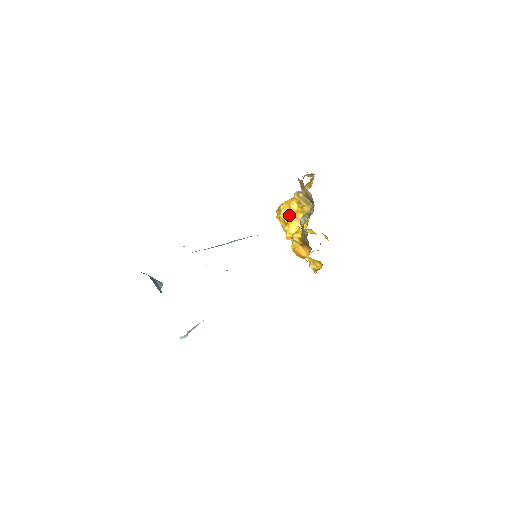
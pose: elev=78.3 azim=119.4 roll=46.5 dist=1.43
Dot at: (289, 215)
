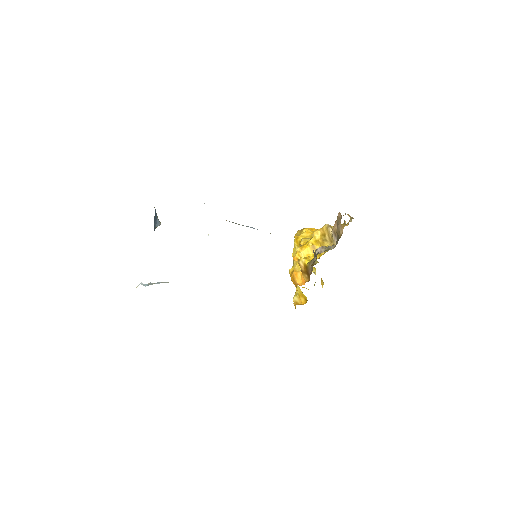
Dot at: (308, 240)
